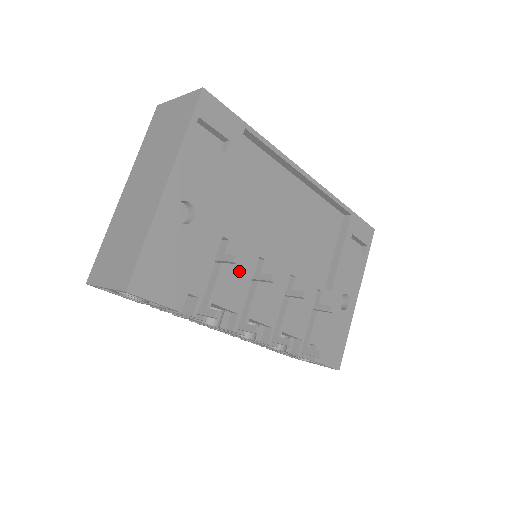
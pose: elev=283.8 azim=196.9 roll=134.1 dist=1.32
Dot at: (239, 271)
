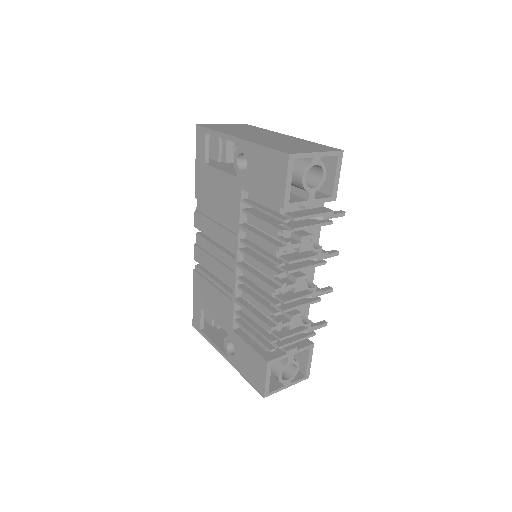
Dot at: occluded
